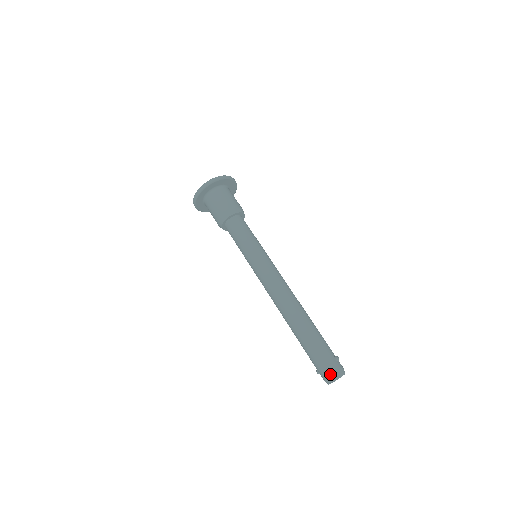
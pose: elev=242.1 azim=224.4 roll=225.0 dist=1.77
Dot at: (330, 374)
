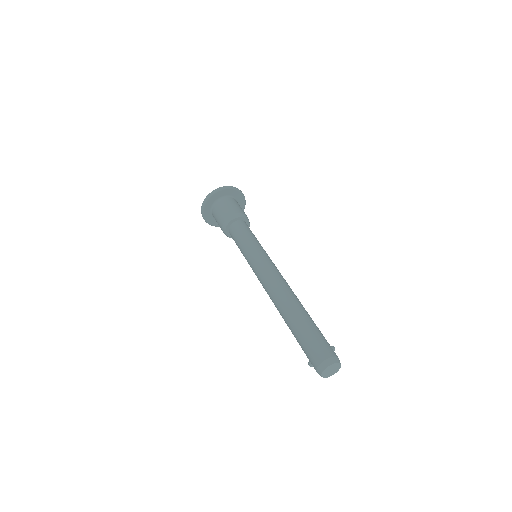
Dot at: (325, 359)
